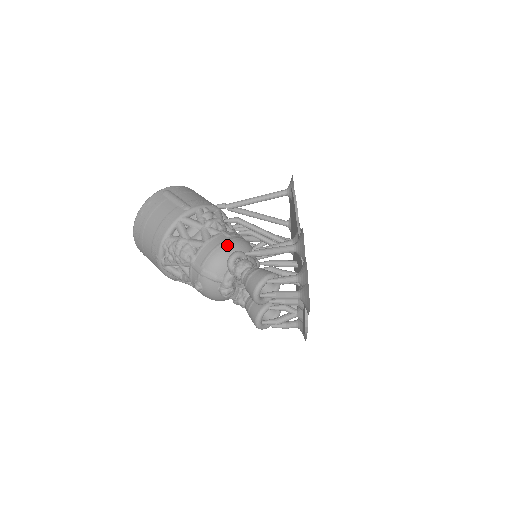
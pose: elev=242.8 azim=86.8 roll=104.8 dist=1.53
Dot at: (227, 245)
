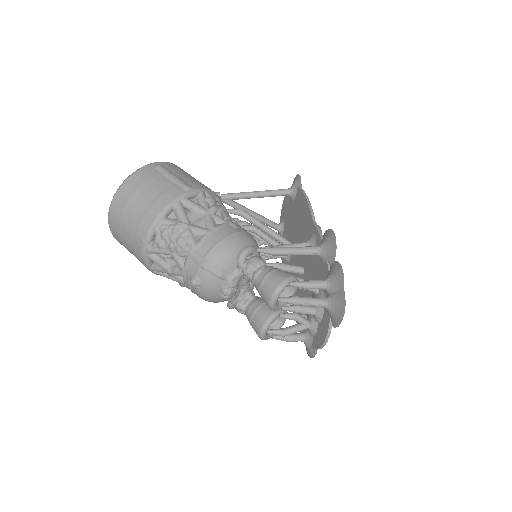
Dot at: (237, 237)
